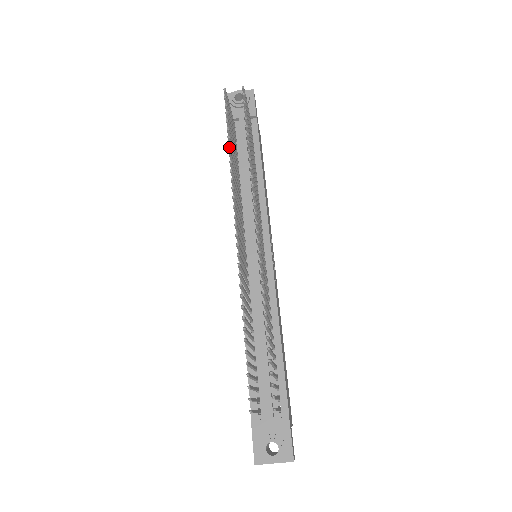
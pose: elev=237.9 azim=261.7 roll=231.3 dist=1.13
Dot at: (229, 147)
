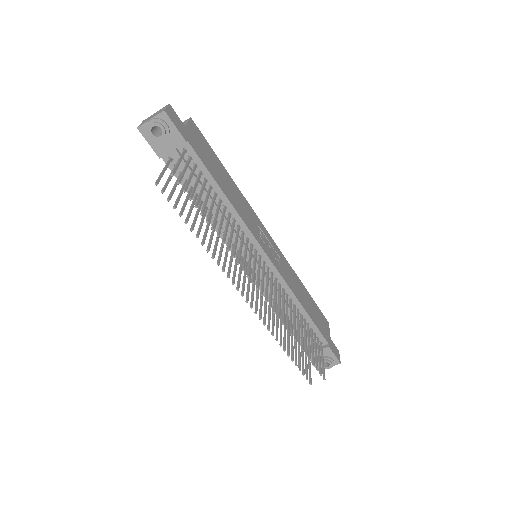
Dot at: (197, 237)
